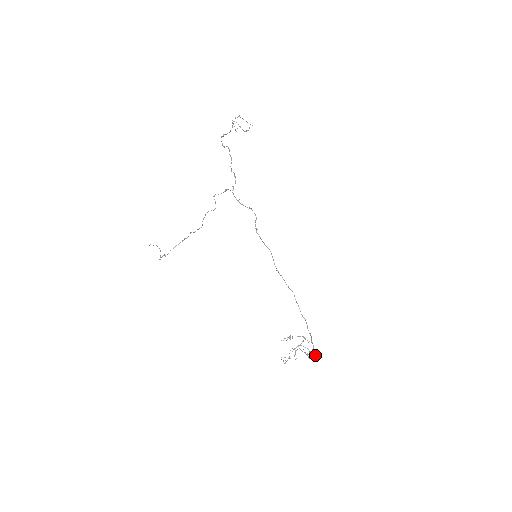
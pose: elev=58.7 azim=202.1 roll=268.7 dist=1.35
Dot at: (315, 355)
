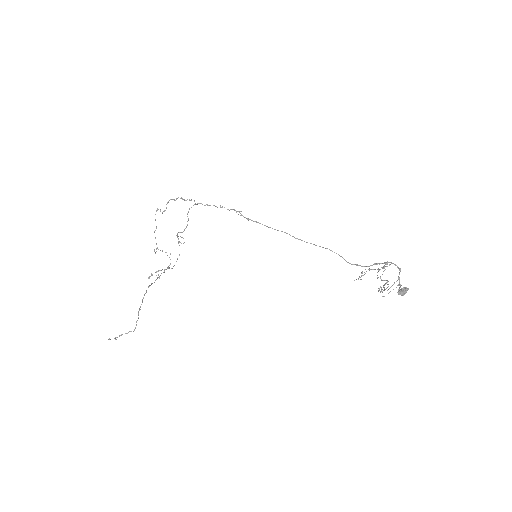
Dot at: (406, 287)
